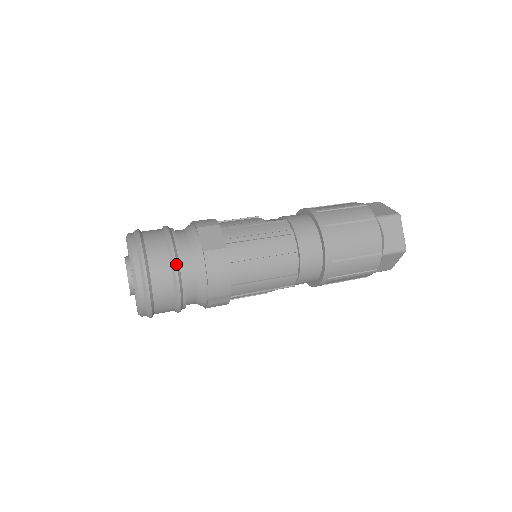
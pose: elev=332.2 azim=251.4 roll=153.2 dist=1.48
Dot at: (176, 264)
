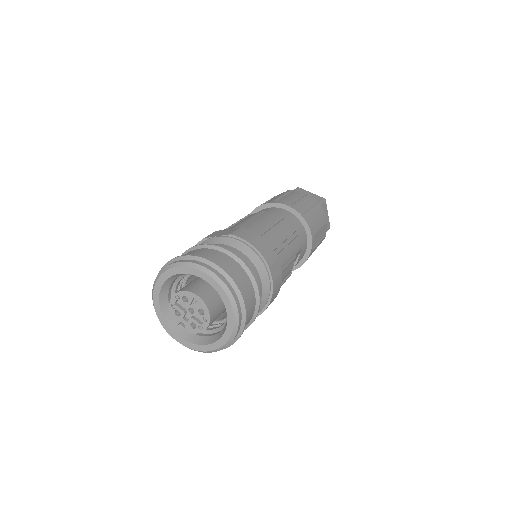
Dot at: (224, 247)
